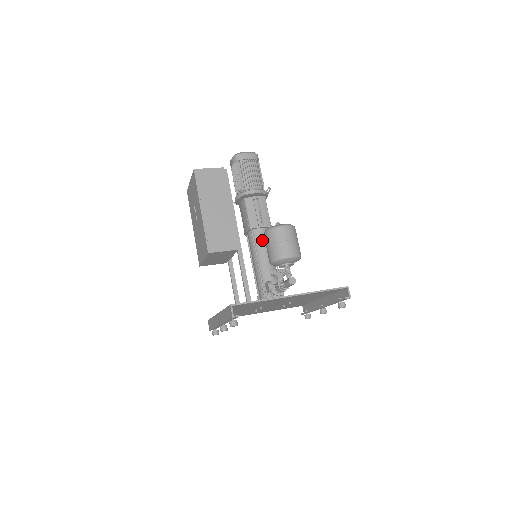
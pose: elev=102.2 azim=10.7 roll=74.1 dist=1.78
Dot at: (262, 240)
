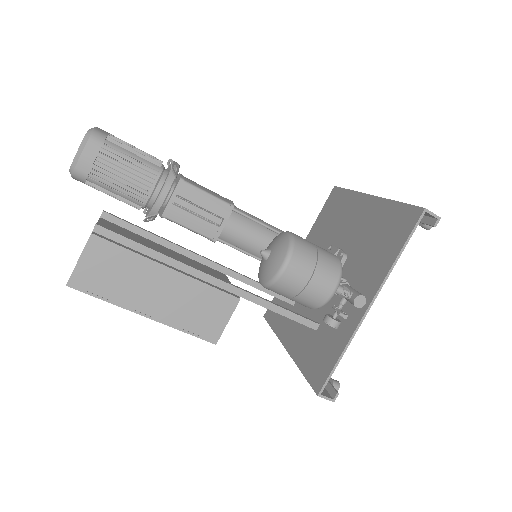
Dot at: (243, 236)
